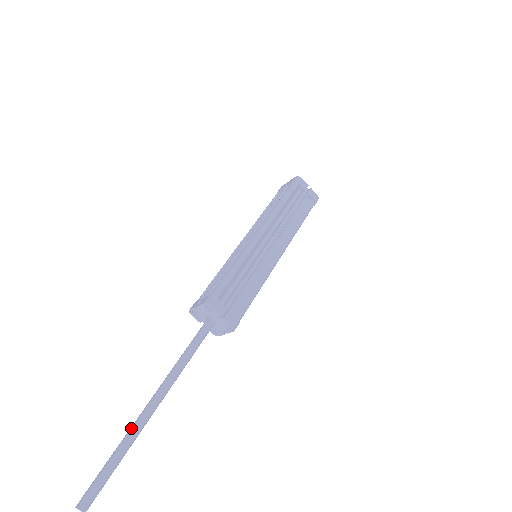
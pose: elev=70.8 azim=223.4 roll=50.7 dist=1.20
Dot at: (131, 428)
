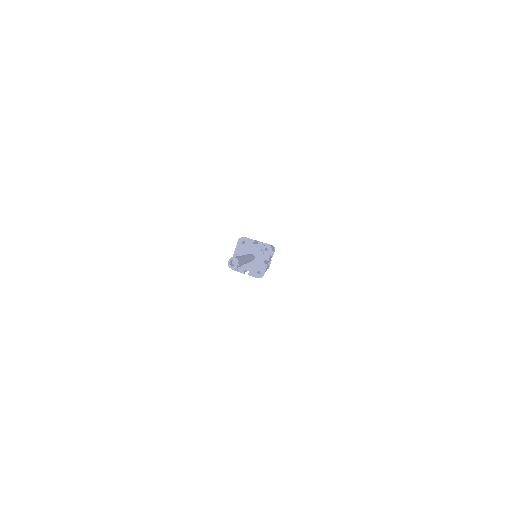
Dot at: occluded
